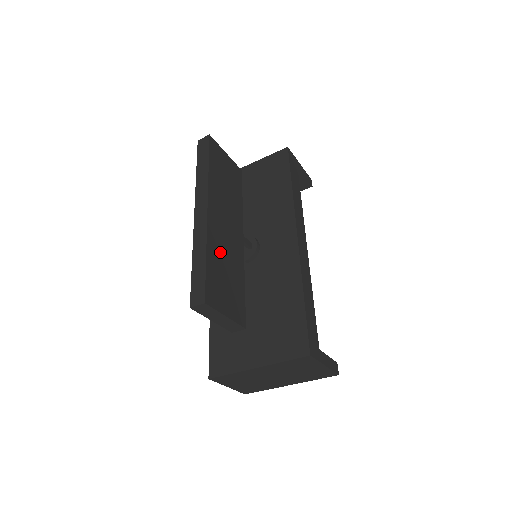
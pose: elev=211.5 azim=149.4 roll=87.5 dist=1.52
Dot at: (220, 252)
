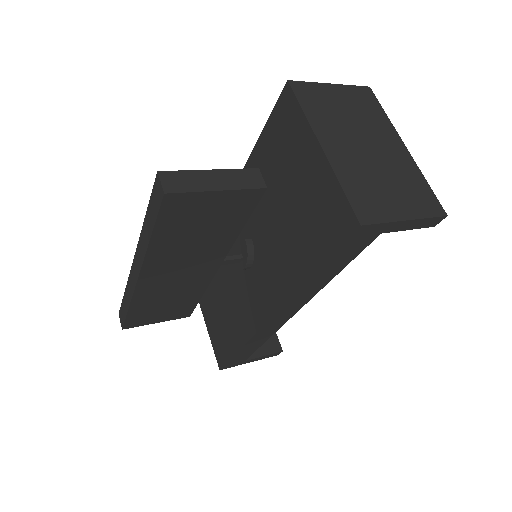
Dot at: (158, 296)
